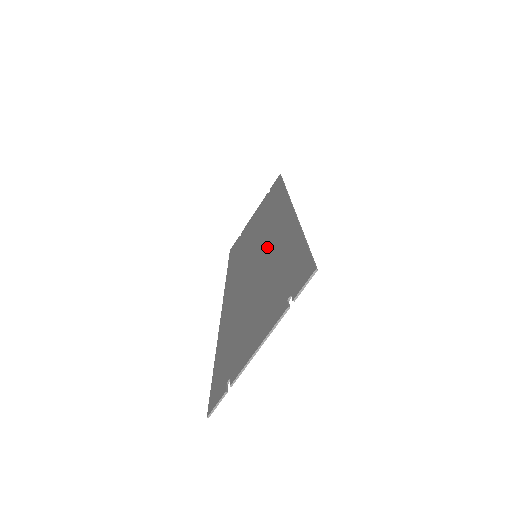
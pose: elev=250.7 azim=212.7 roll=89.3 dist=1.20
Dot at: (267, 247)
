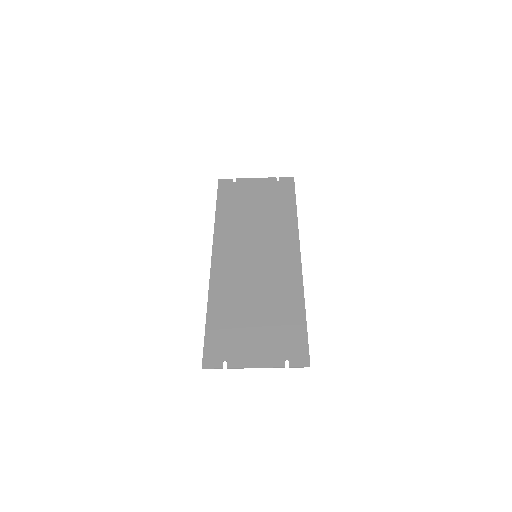
Dot at: (271, 269)
